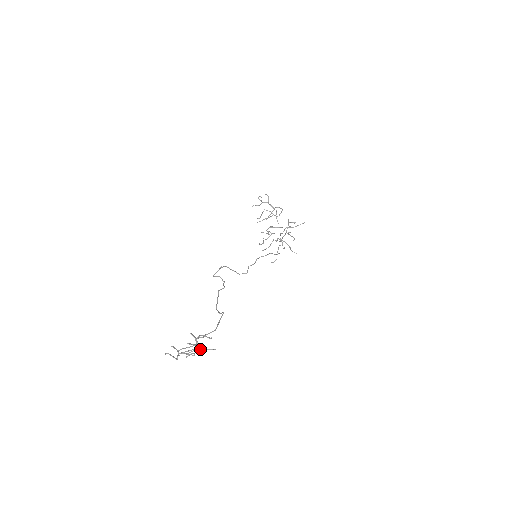
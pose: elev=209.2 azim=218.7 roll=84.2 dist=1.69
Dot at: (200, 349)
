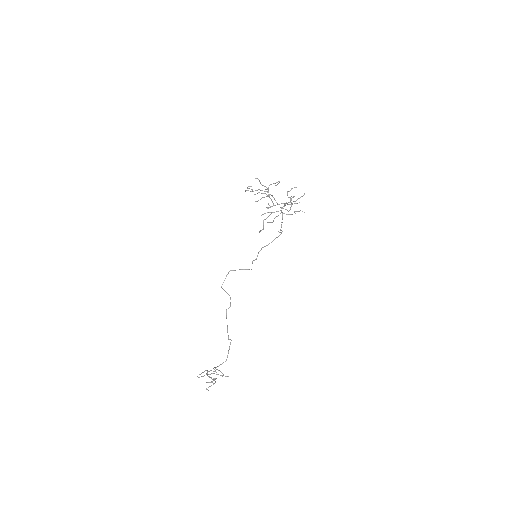
Dot at: occluded
